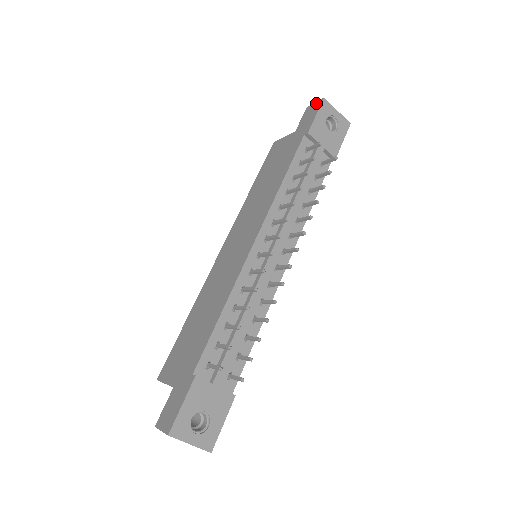
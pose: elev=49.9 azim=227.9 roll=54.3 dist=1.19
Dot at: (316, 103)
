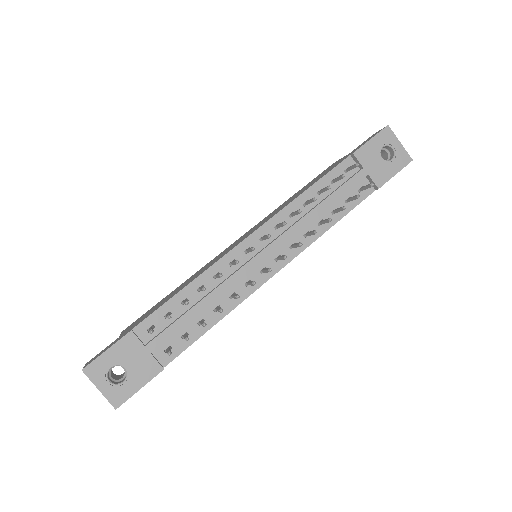
Dot at: (380, 130)
